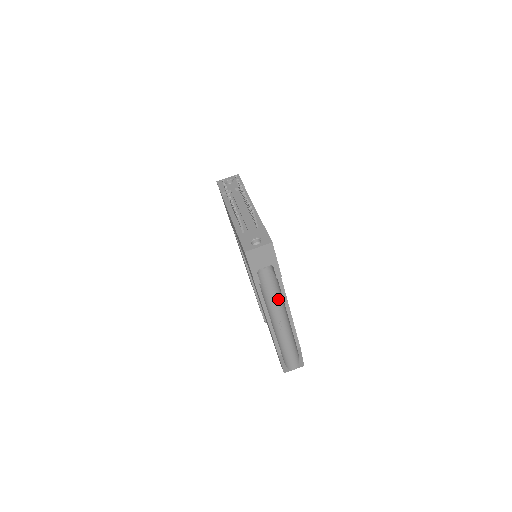
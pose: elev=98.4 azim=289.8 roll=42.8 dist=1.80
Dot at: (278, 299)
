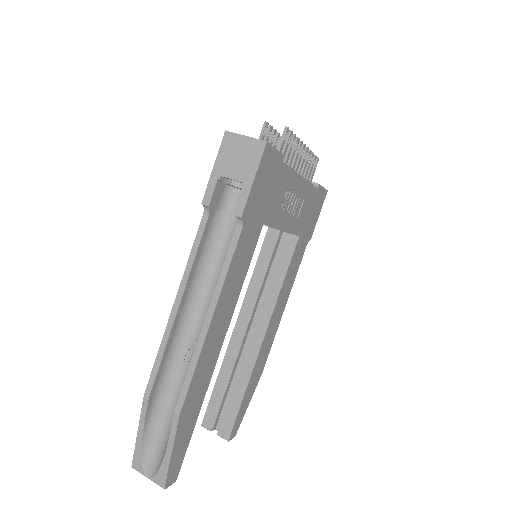
Dot at: occluded
